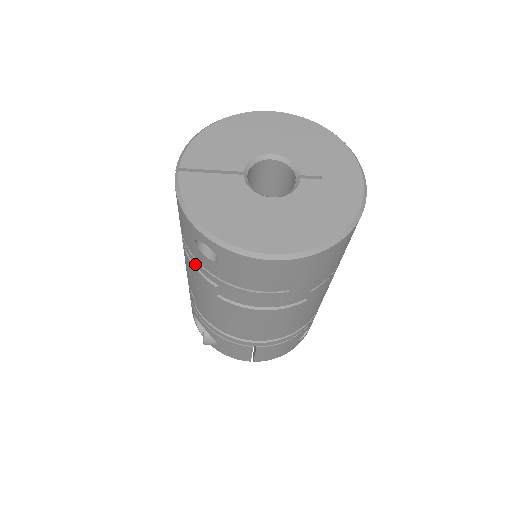
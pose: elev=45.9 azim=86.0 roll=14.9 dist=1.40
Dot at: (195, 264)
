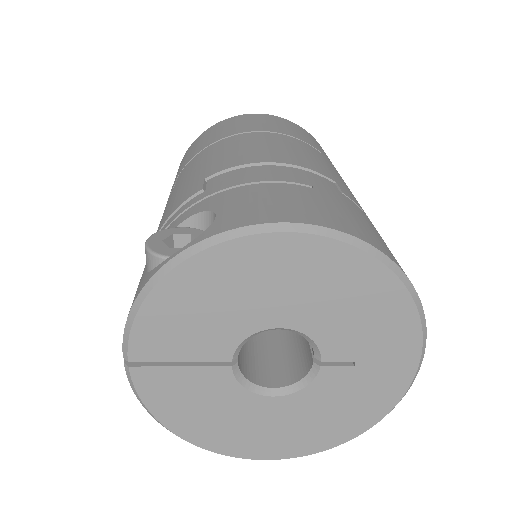
Dot at: occluded
